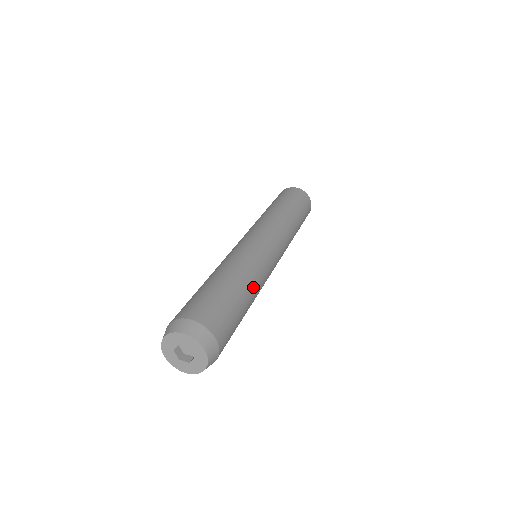
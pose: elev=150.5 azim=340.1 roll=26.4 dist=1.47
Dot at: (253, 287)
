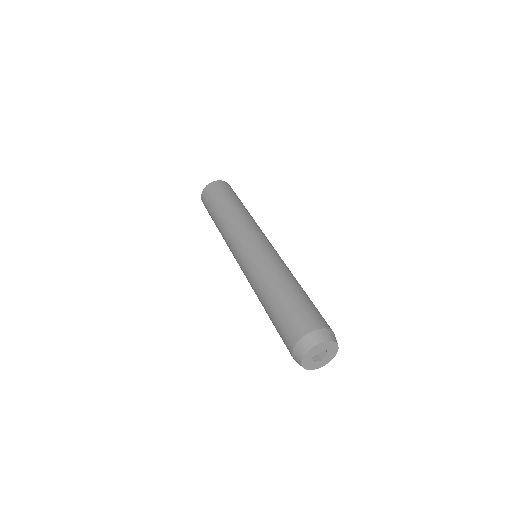
Dot at: (286, 276)
